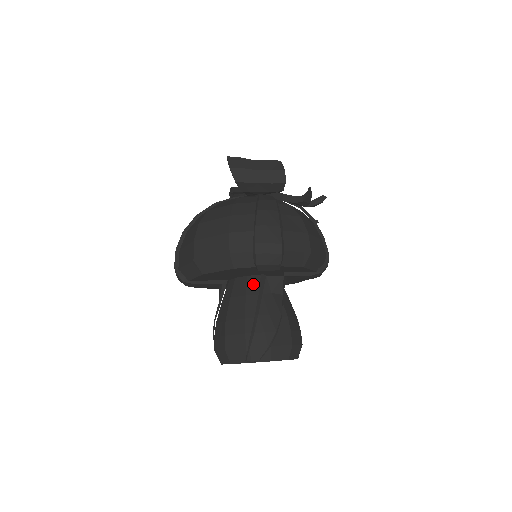
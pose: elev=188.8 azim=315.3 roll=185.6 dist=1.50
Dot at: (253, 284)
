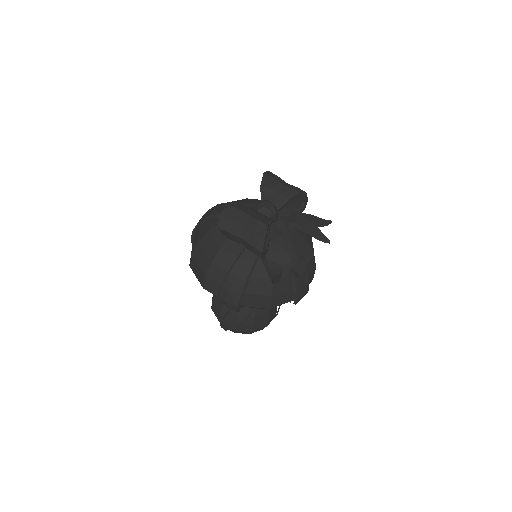
Dot at: occluded
